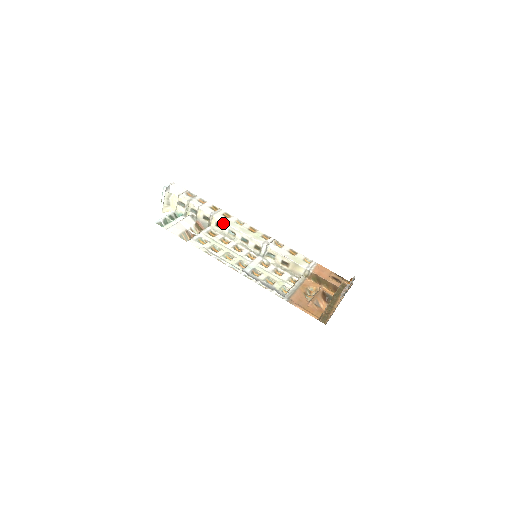
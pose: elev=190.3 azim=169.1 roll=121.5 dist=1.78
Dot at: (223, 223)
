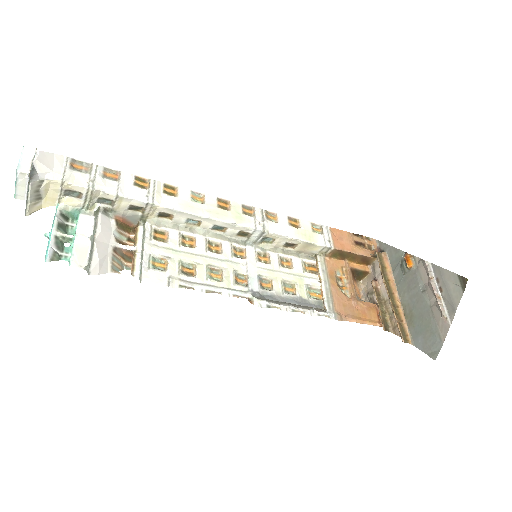
Dot at: (175, 212)
